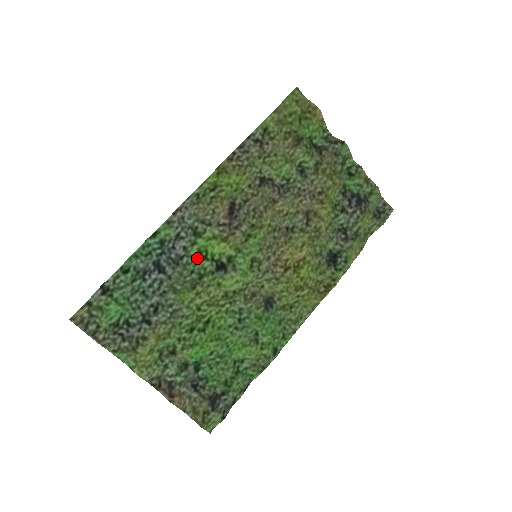
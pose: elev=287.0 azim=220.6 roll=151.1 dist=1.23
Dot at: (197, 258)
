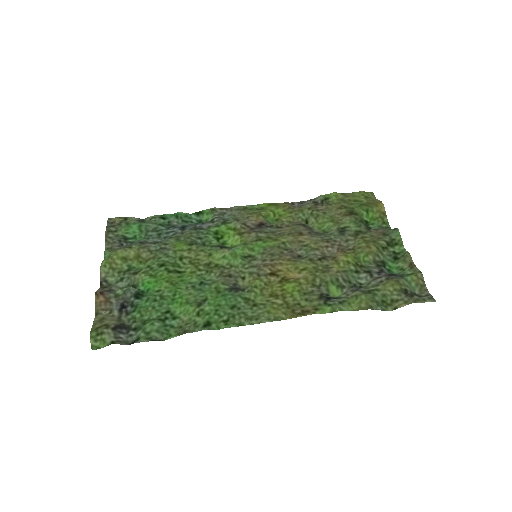
Dot at: (211, 234)
